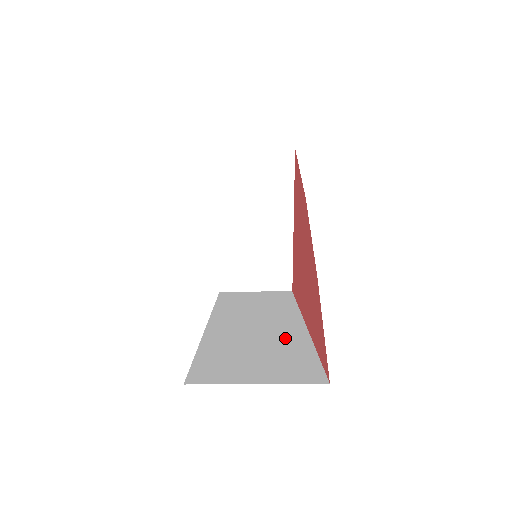
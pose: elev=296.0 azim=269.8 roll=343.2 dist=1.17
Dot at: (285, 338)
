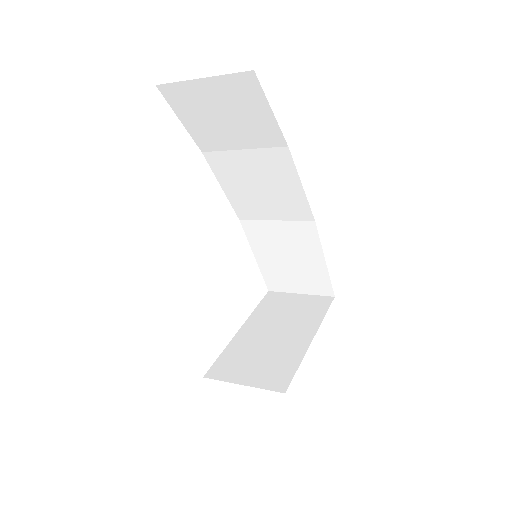
Dot at: occluded
